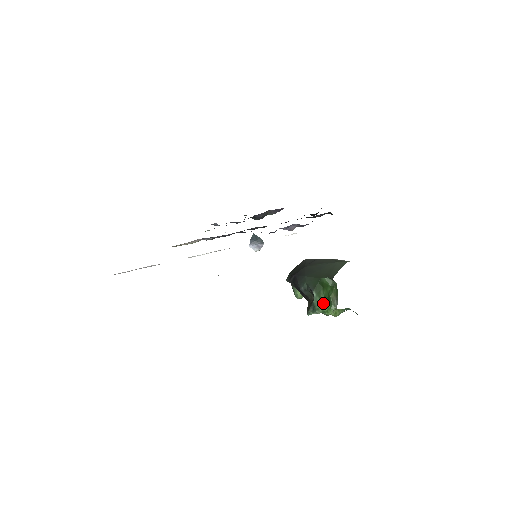
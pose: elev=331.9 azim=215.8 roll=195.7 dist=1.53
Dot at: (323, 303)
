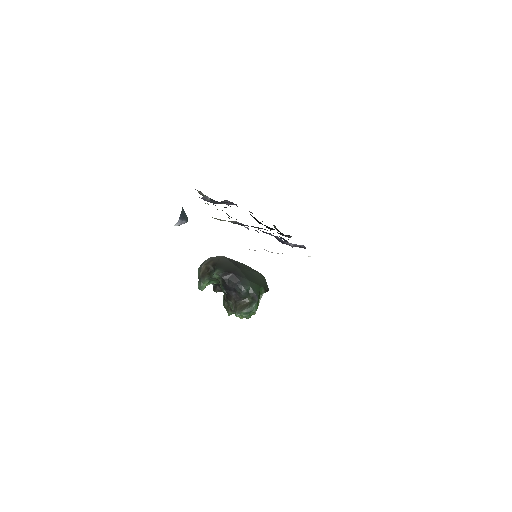
Dot at: occluded
